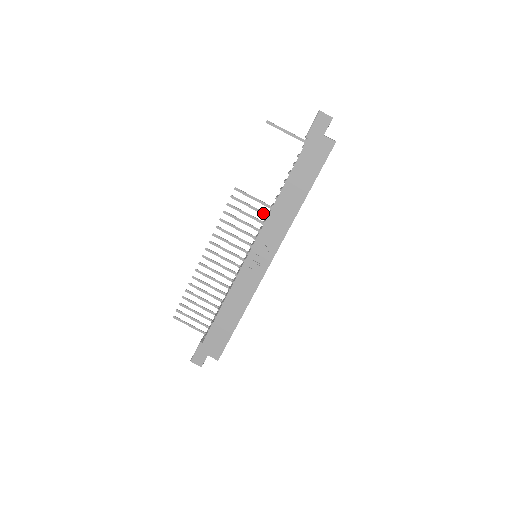
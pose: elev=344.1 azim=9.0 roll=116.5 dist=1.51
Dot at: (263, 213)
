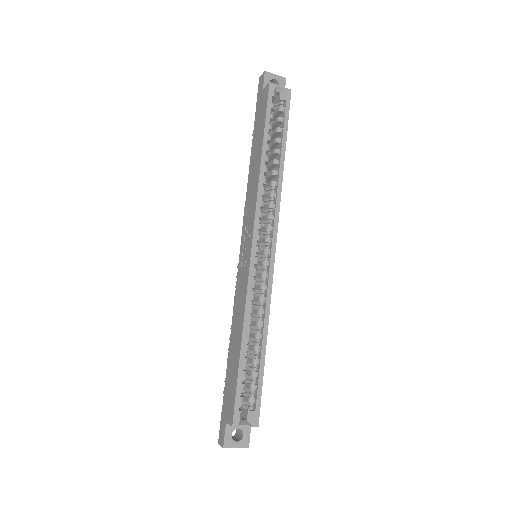
Dot at: occluded
